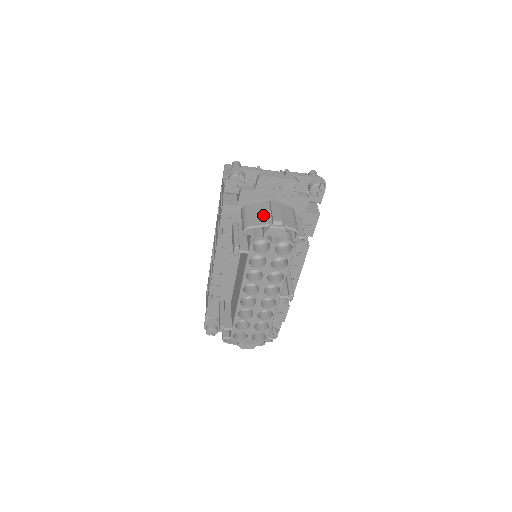
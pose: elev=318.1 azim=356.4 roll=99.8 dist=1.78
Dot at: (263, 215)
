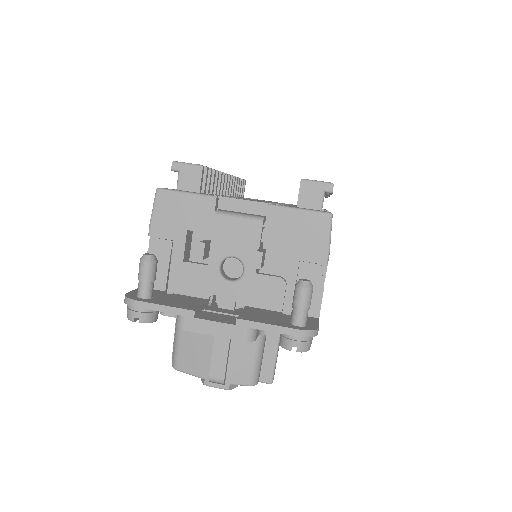
Dot at: (200, 352)
